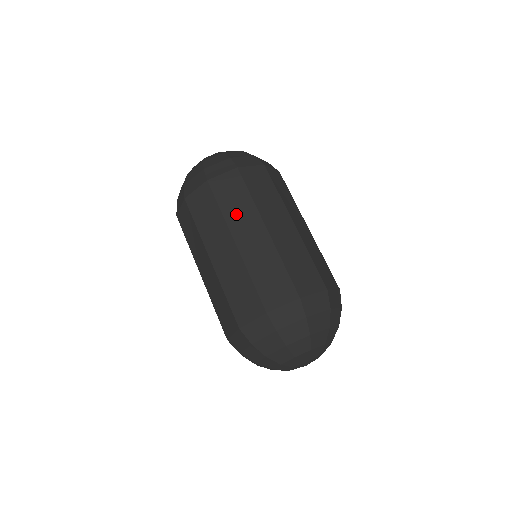
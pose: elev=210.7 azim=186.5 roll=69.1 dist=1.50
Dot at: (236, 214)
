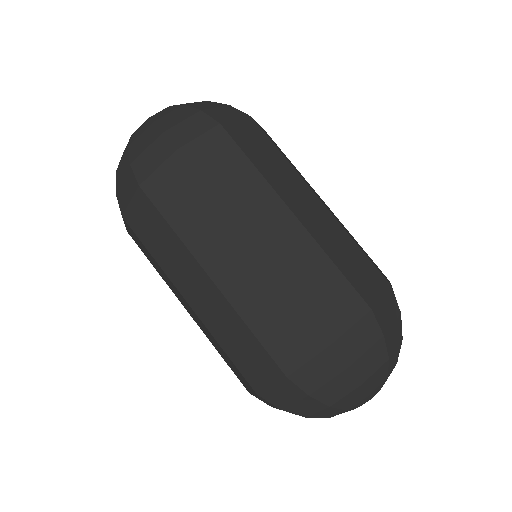
Dot at: (277, 175)
